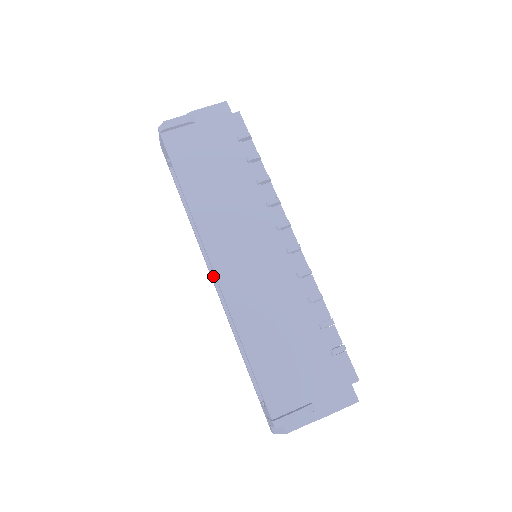
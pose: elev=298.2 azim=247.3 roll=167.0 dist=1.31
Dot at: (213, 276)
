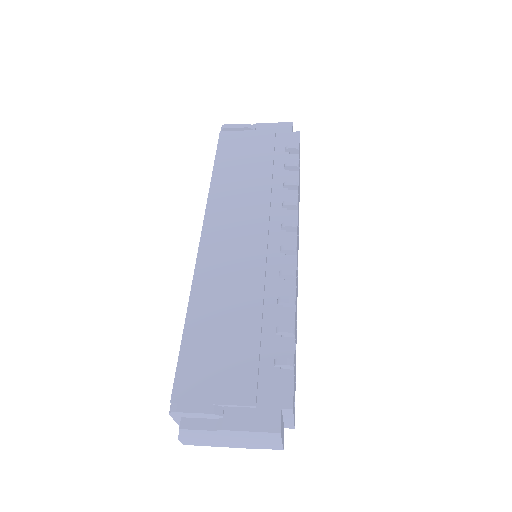
Dot at: occluded
